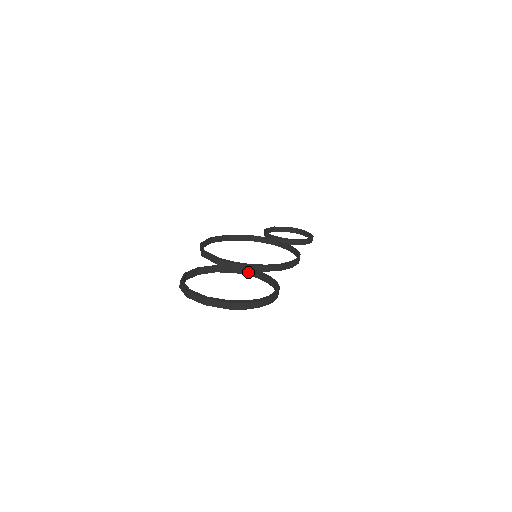
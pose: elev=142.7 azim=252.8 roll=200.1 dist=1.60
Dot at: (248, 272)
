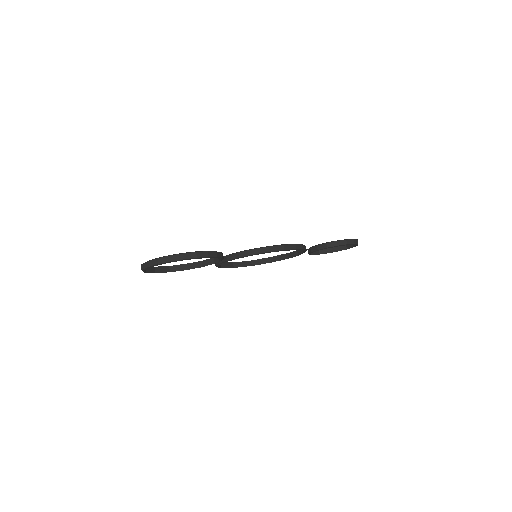
Dot at: (219, 259)
